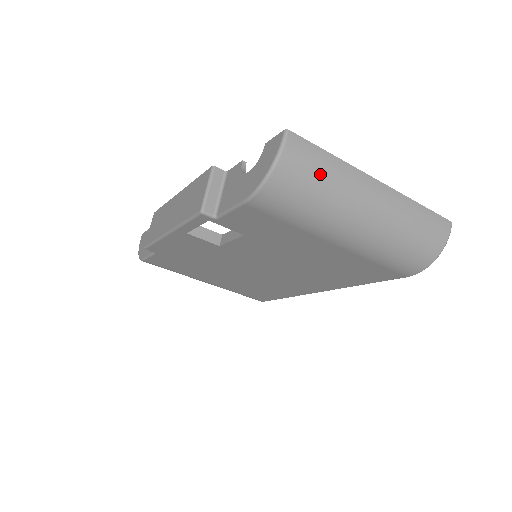
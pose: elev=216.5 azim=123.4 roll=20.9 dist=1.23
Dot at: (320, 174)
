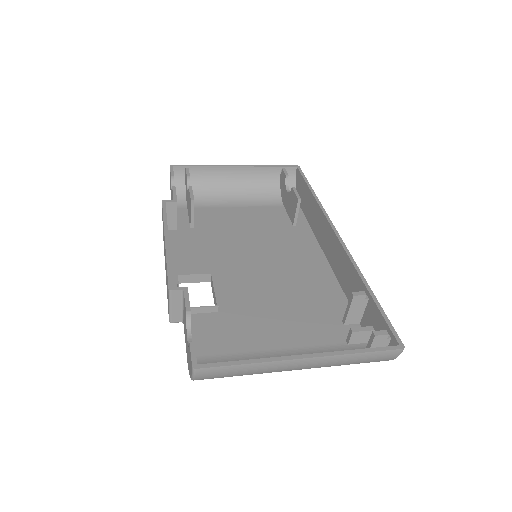
Dot at: (237, 374)
